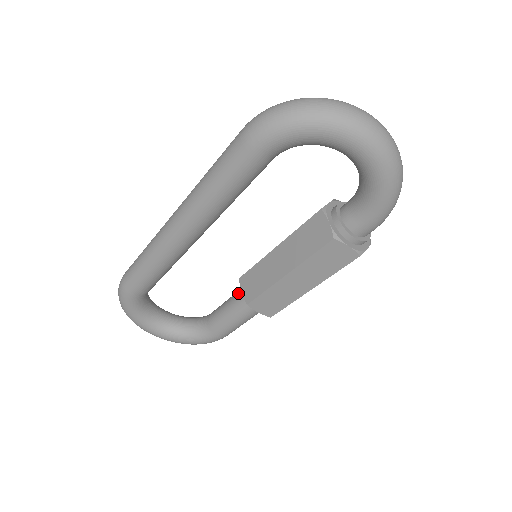
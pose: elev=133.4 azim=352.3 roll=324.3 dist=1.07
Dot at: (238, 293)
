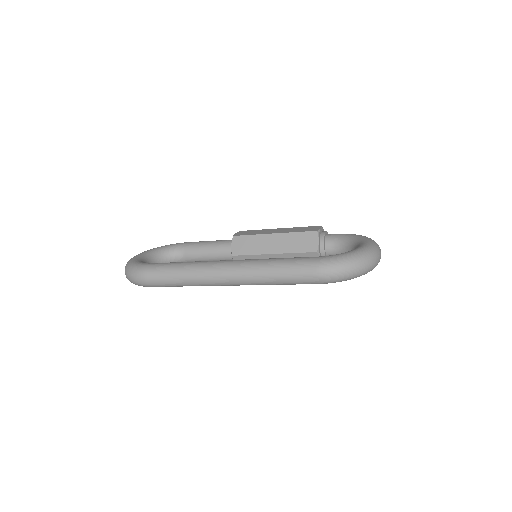
Dot at: (222, 254)
